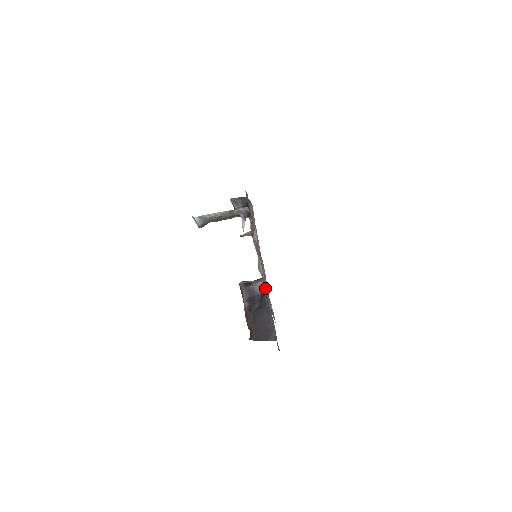
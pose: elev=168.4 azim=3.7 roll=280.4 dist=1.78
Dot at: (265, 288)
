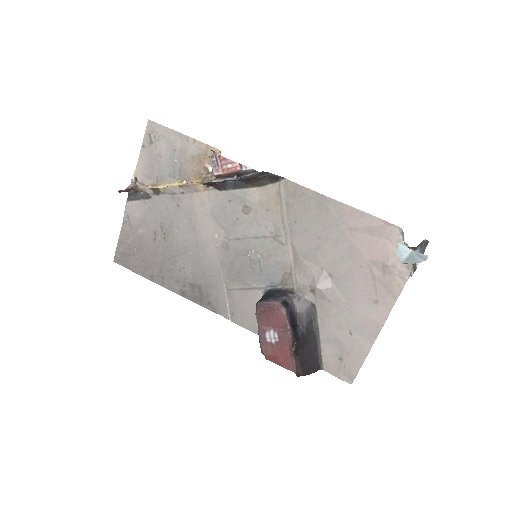
Dot at: (333, 313)
